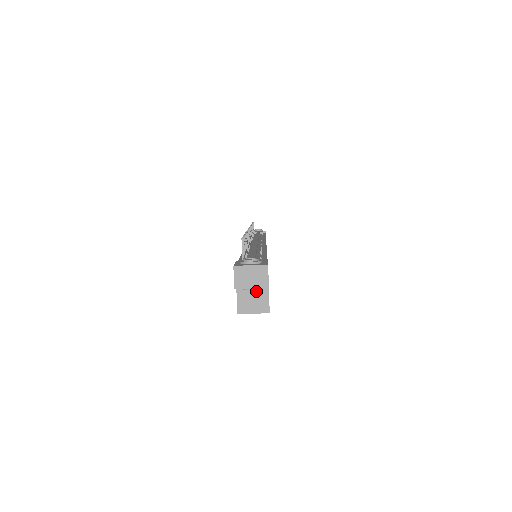
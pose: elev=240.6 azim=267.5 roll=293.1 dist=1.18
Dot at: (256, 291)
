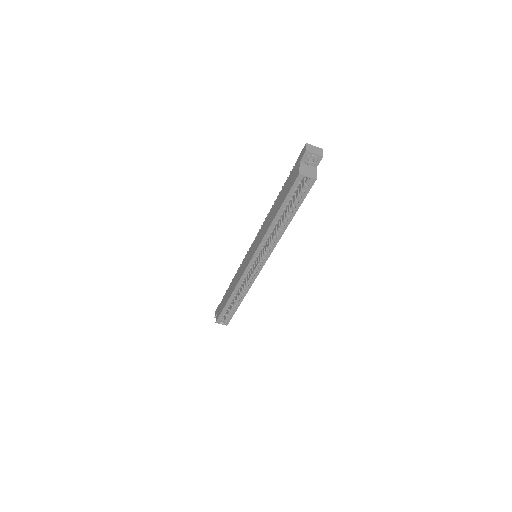
Dot at: (310, 168)
